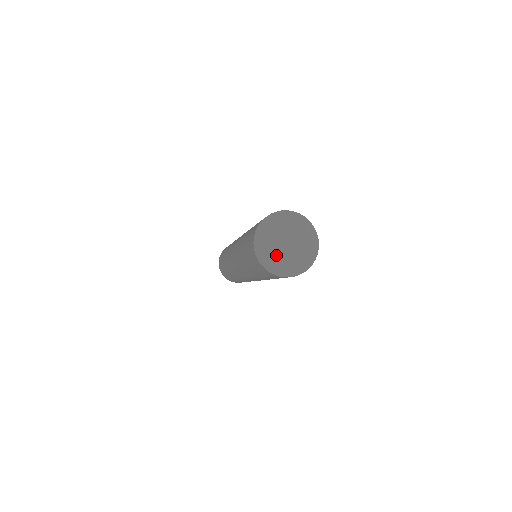
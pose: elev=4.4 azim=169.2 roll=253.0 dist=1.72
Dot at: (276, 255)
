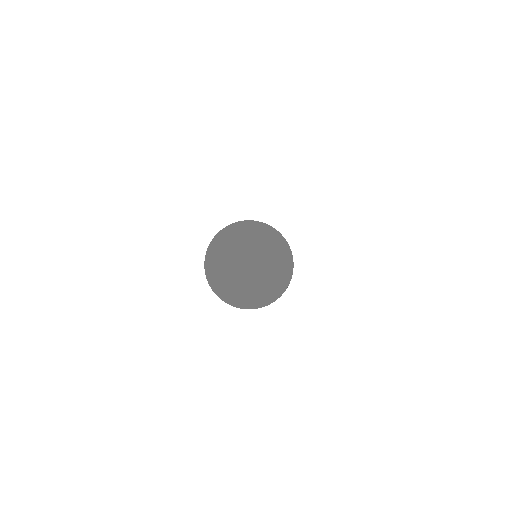
Dot at: (232, 281)
